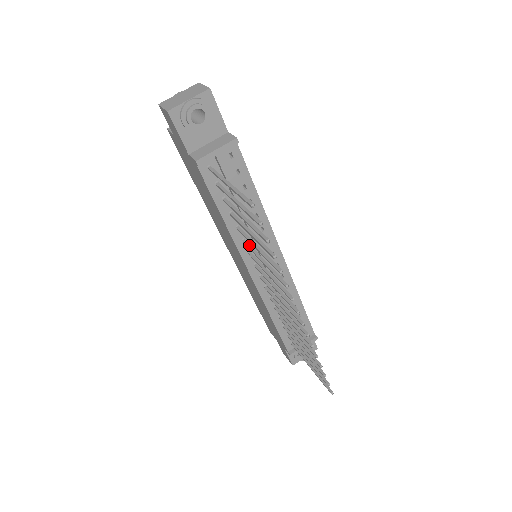
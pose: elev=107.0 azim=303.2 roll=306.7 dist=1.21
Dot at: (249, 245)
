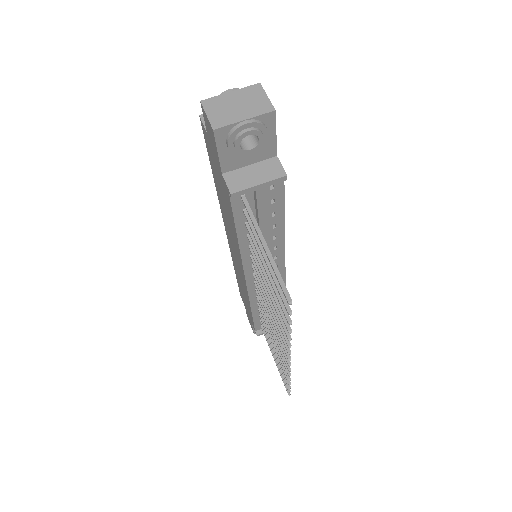
Dot at: occluded
